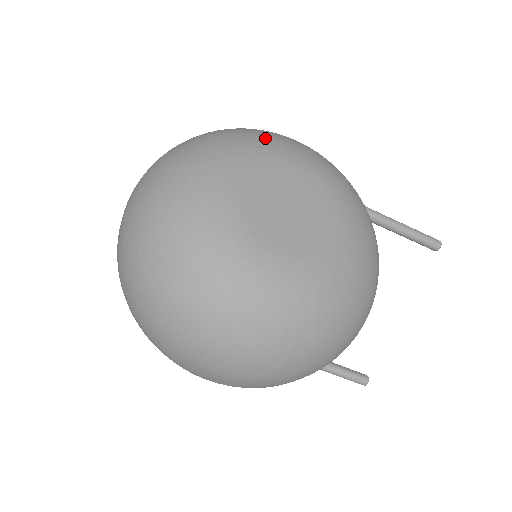
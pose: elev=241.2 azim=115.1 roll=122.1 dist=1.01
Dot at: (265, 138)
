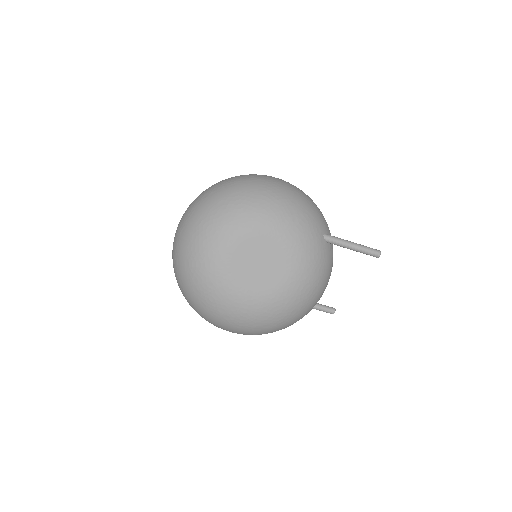
Dot at: (248, 209)
